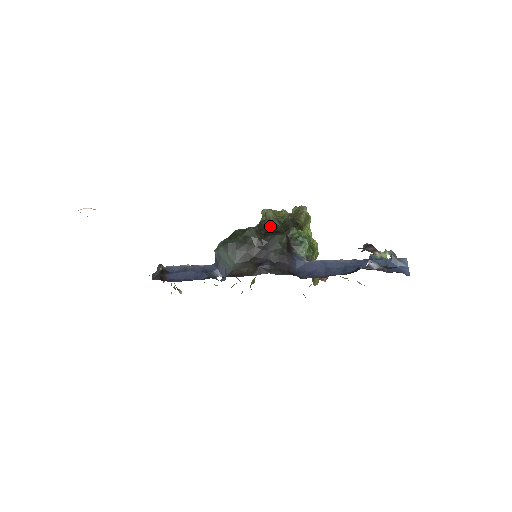
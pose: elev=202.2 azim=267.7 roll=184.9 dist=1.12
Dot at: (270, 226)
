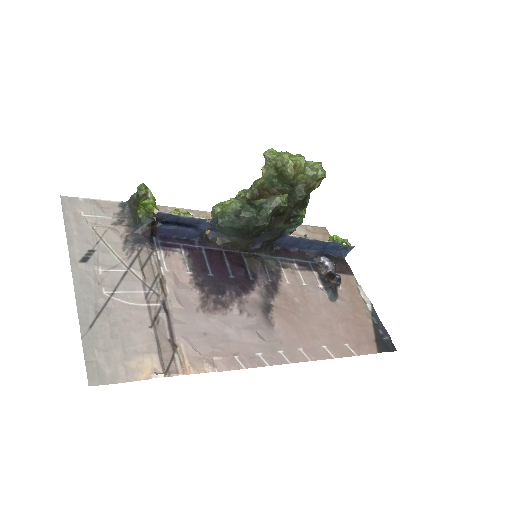
Dot at: (283, 211)
